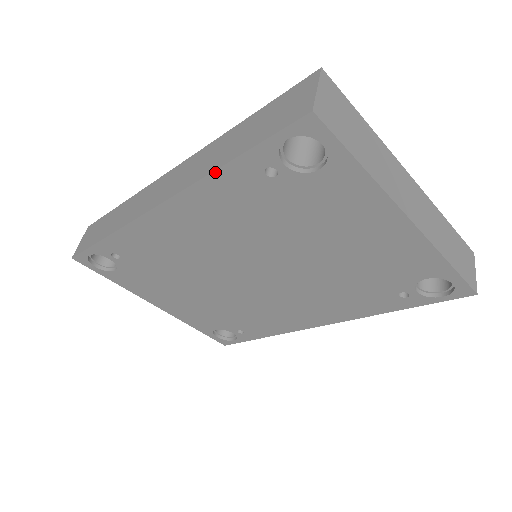
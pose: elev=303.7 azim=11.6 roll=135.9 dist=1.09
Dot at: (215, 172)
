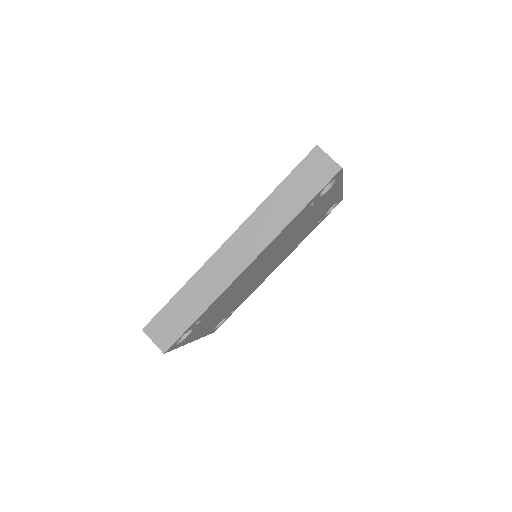
Dot at: (291, 221)
